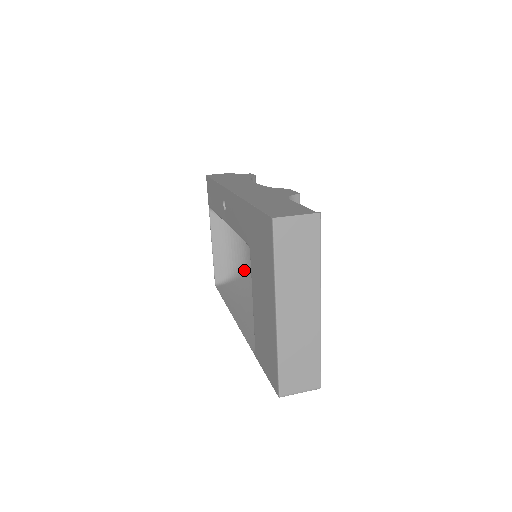
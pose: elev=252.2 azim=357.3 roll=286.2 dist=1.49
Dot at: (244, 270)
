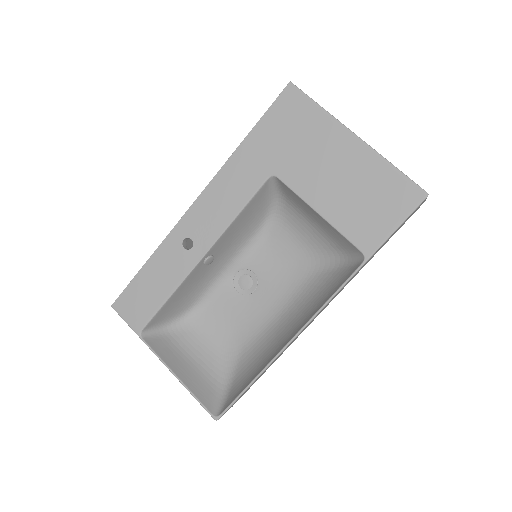
Dot at: (231, 362)
